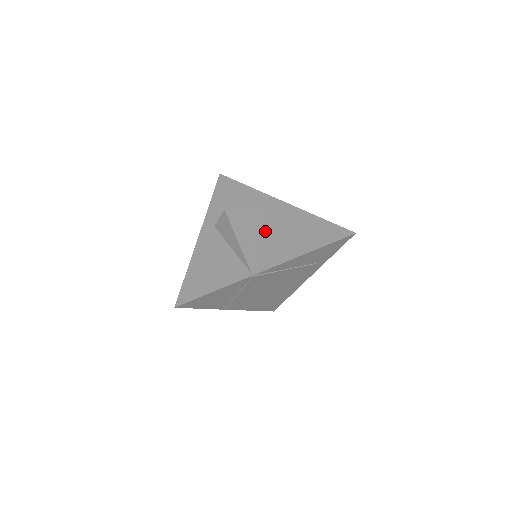
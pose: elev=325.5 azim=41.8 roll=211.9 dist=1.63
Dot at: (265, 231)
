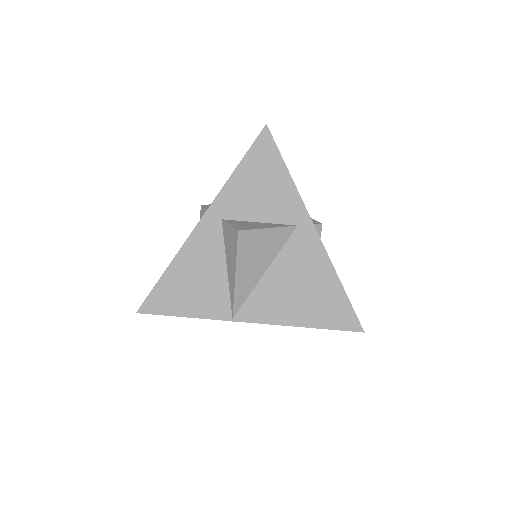
Dot at: (274, 267)
